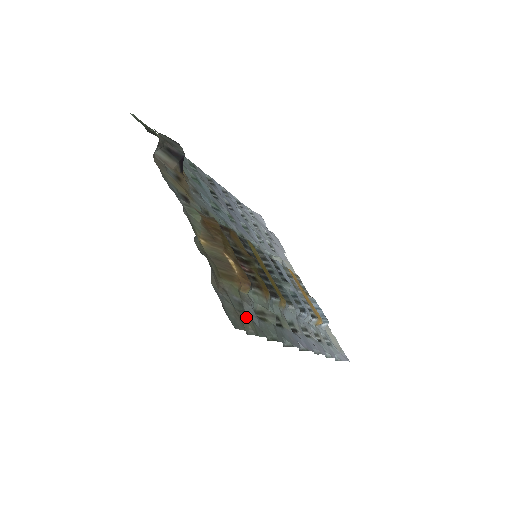
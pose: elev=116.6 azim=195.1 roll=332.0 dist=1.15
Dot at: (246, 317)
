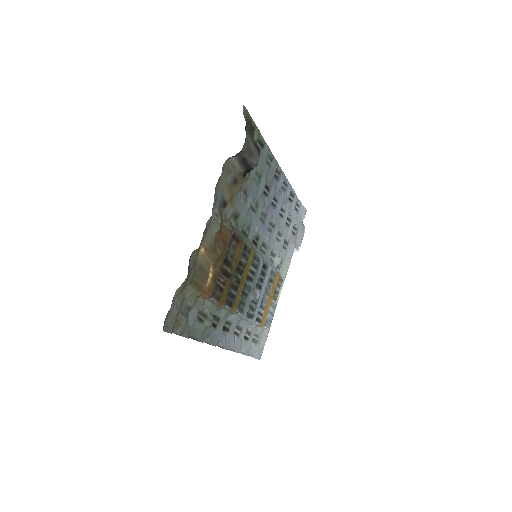
Dot at: (184, 320)
